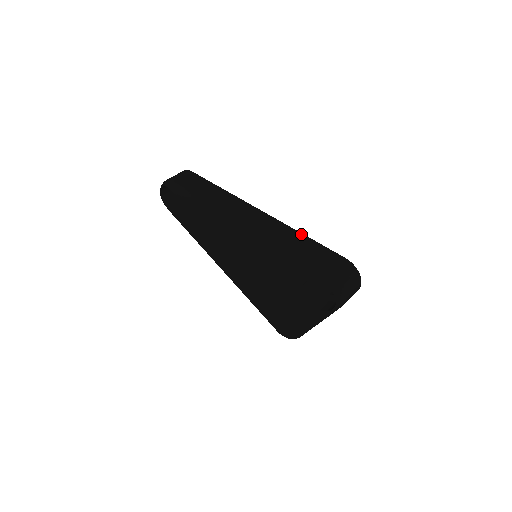
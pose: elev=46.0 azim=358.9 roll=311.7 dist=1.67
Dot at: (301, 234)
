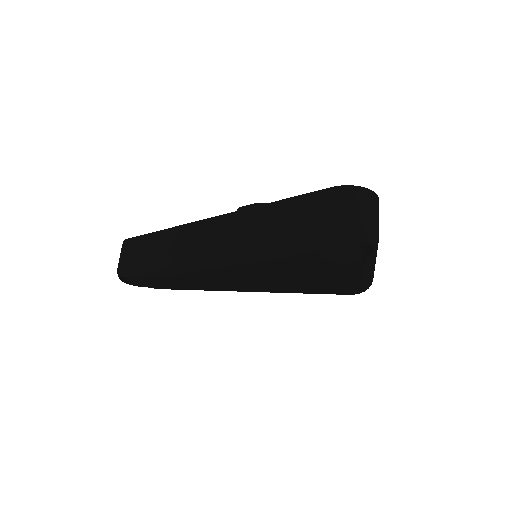
Dot at: (268, 205)
